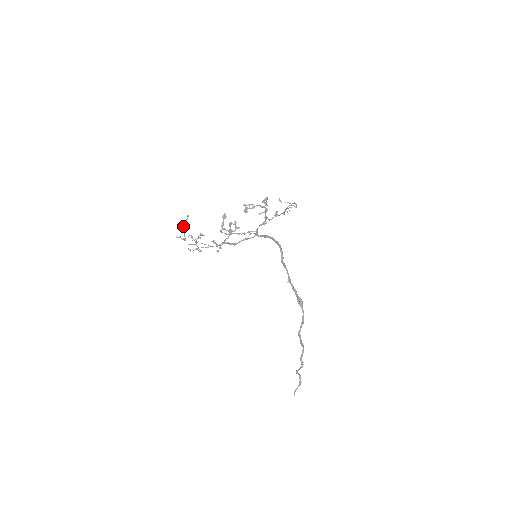
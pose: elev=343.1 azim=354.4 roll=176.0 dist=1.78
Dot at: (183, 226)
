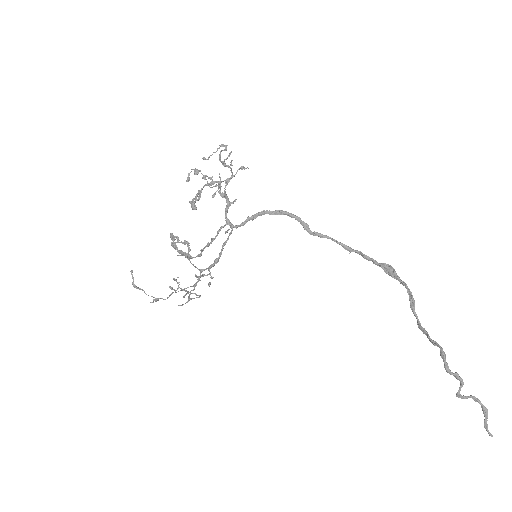
Dot at: occluded
